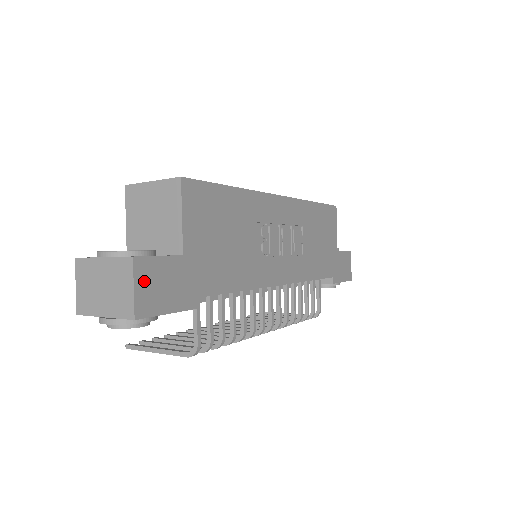
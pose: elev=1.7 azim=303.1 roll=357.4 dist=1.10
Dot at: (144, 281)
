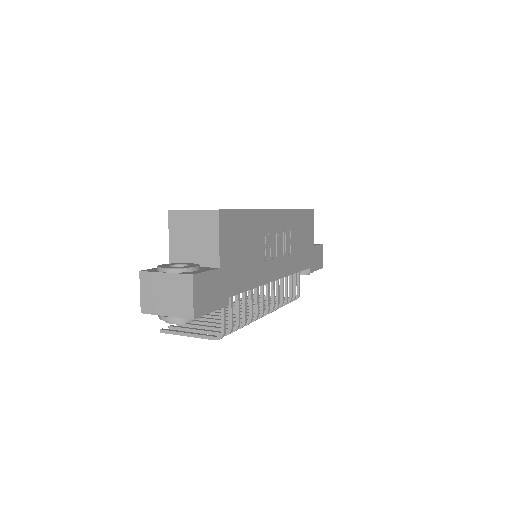
Dot at: (198, 291)
